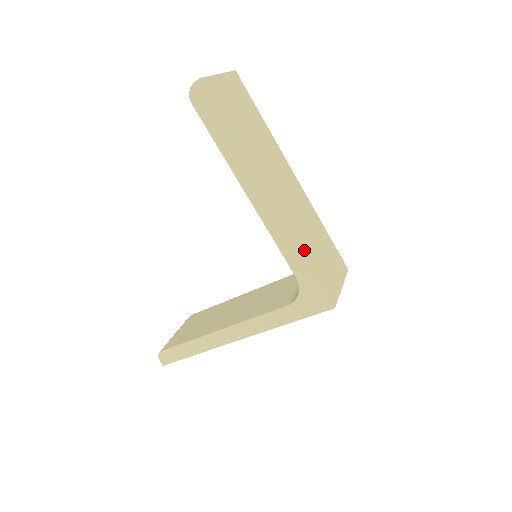
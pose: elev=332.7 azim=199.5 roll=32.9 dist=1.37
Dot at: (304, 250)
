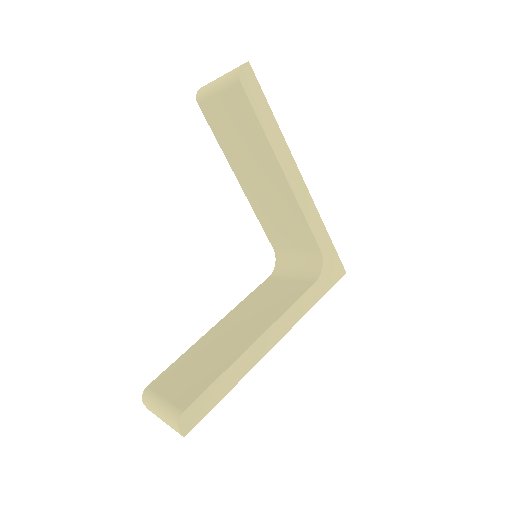
Dot at: occluded
